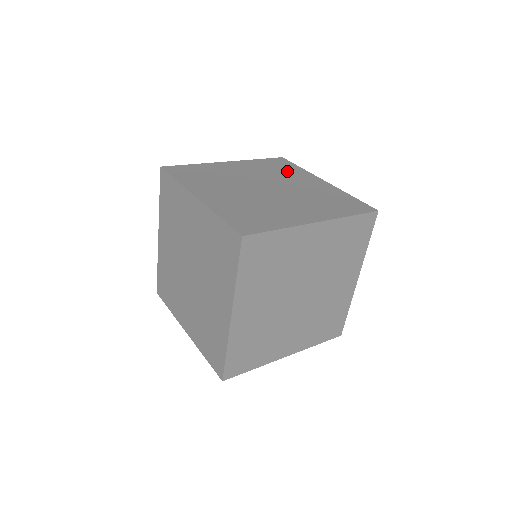
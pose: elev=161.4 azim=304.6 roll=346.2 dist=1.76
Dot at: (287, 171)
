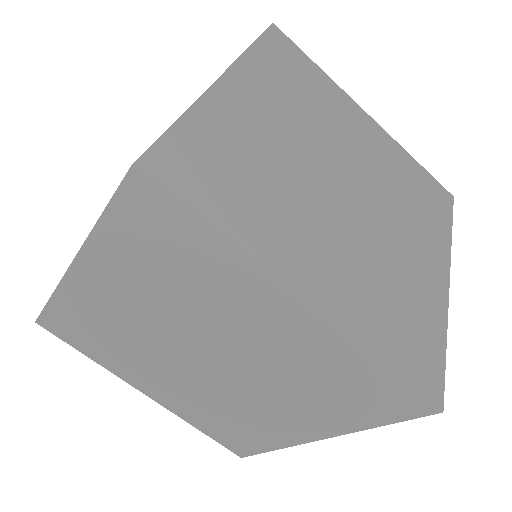
Dot at: (317, 92)
